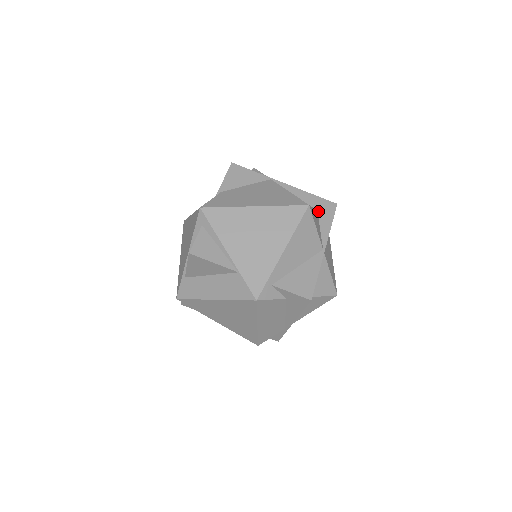
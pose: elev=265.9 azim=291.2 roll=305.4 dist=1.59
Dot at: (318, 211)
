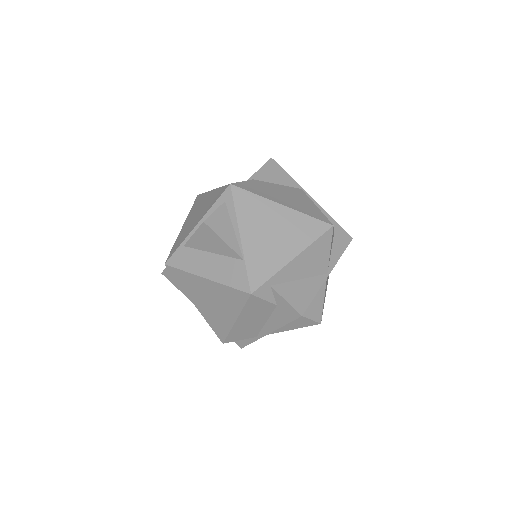
Dot at: (334, 237)
